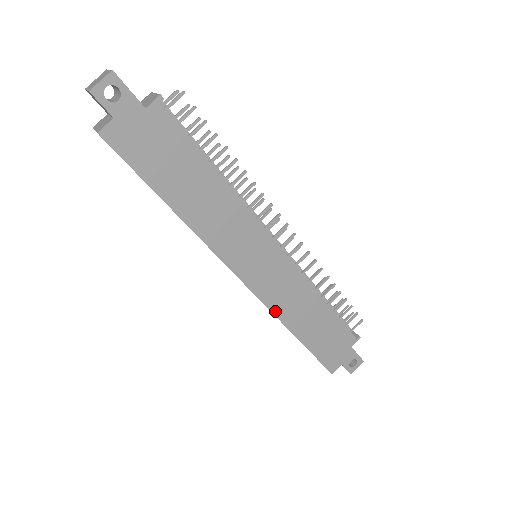
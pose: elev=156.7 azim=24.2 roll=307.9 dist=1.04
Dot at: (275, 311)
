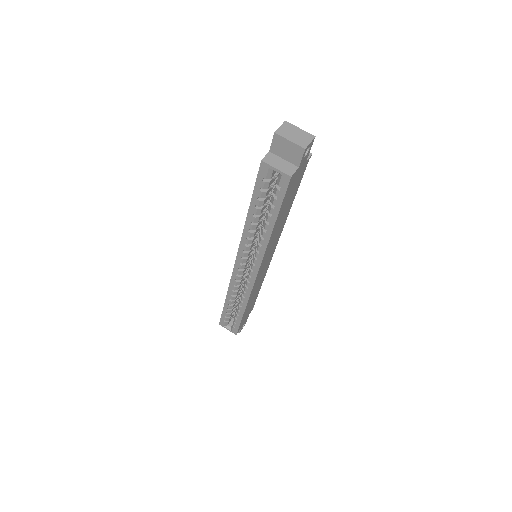
Dot at: occluded
